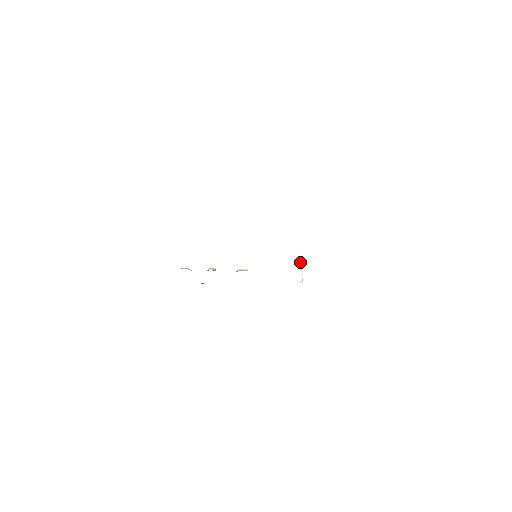
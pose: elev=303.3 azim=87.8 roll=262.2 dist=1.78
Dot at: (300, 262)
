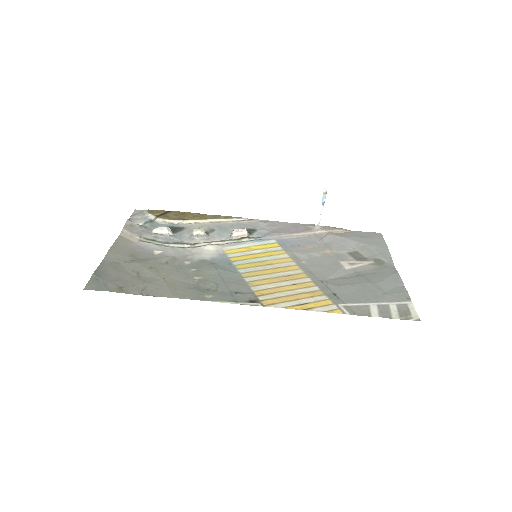
Dot at: (325, 194)
